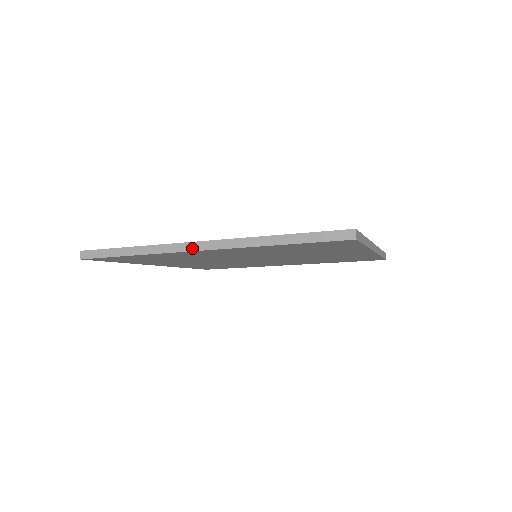
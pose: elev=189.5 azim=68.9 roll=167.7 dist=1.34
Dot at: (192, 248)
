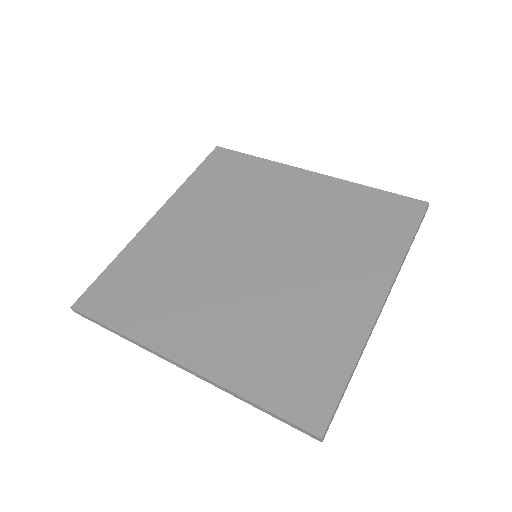
Dot at: (172, 363)
